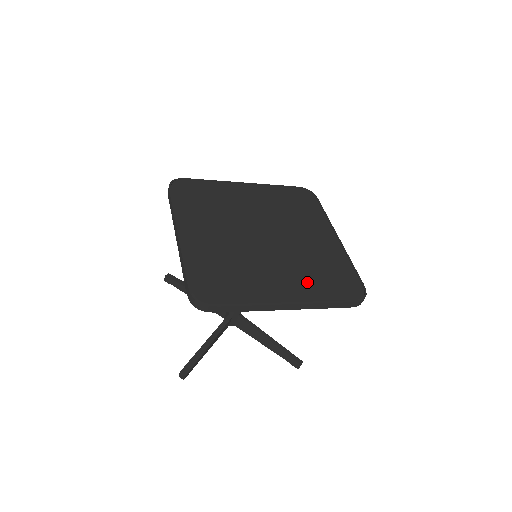
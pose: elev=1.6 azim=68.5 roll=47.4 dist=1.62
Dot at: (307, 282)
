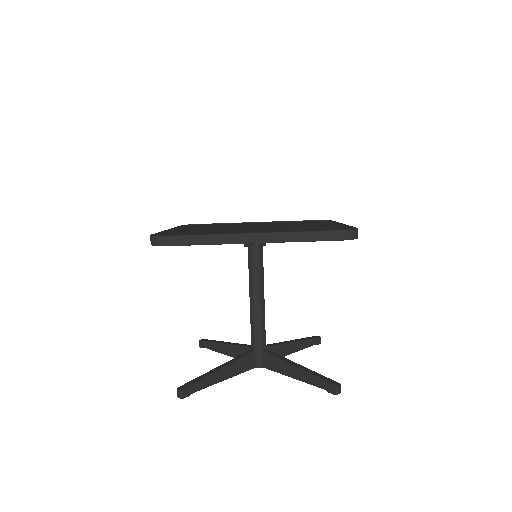
Dot at: (285, 230)
